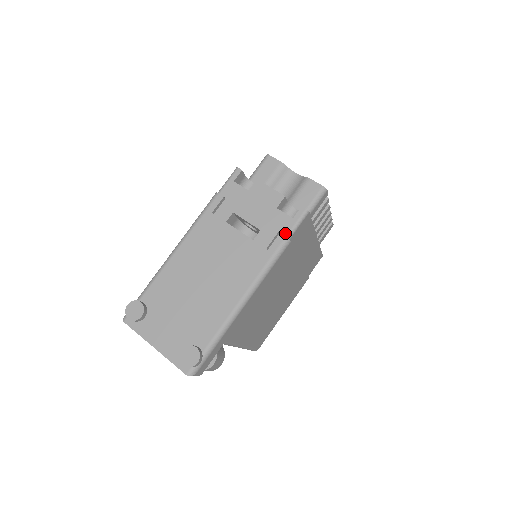
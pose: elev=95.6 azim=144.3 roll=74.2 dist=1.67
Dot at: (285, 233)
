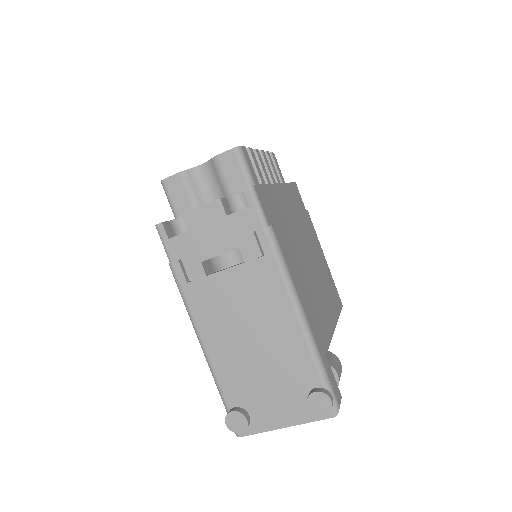
Dot at: (259, 226)
